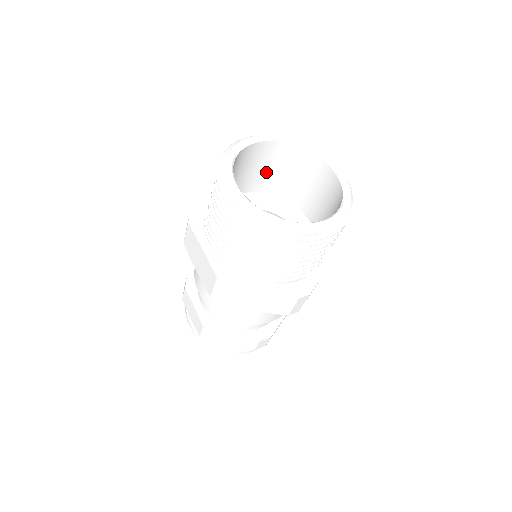
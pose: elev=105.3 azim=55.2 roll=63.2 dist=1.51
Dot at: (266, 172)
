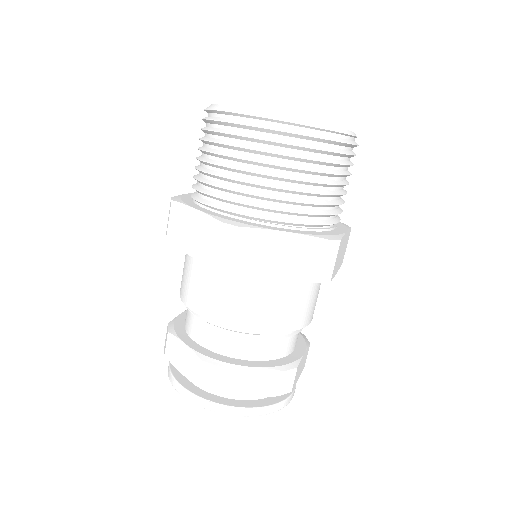
Dot at: occluded
